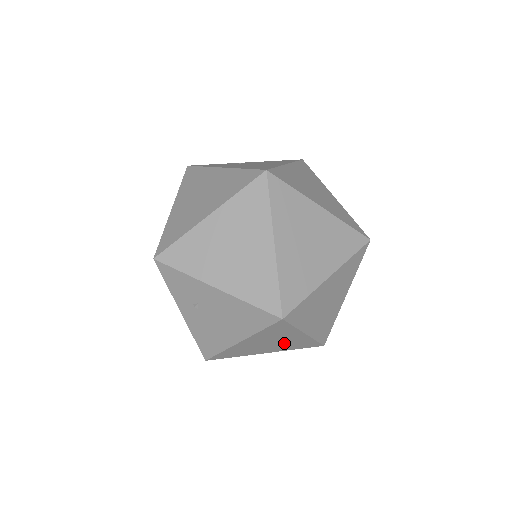
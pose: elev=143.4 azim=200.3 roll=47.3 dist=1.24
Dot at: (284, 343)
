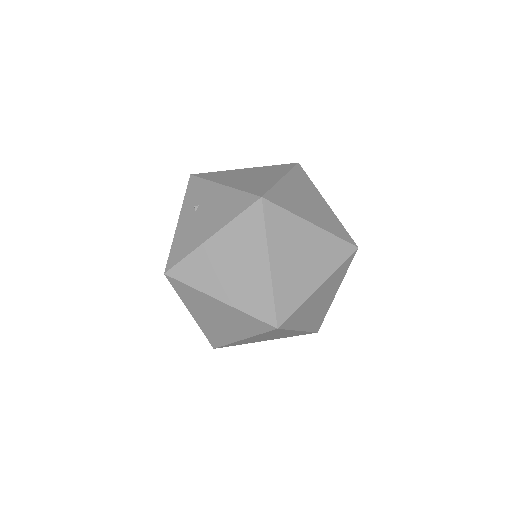
Dot at: (244, 279)
